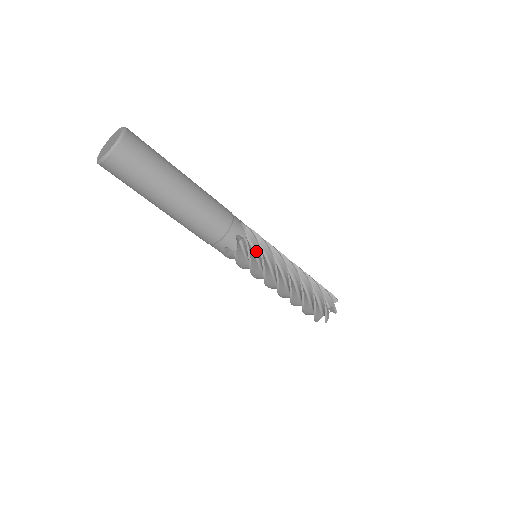
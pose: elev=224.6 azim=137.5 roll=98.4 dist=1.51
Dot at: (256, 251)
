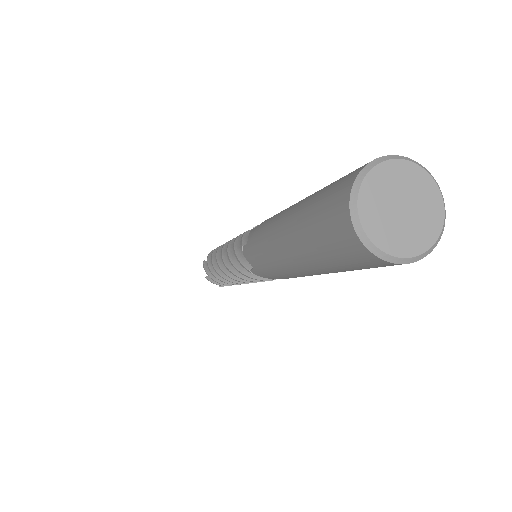
Dot at: occluded
